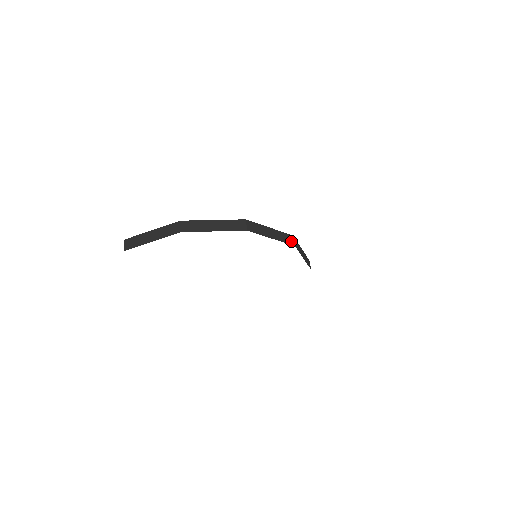
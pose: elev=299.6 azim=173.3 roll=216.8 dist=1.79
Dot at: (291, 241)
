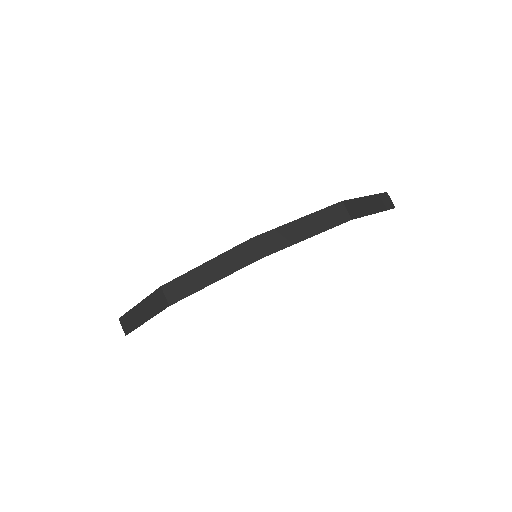
Dot at: (250, 255)
